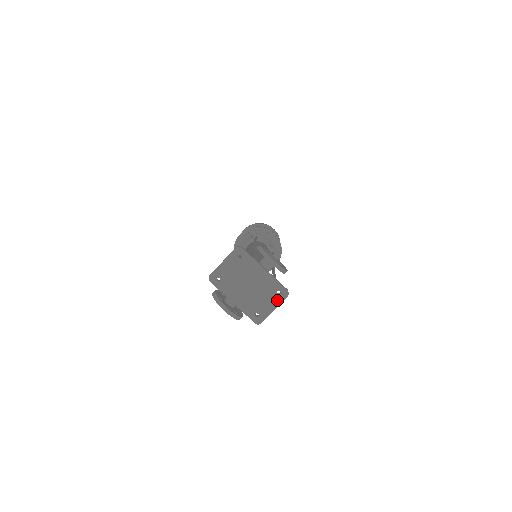
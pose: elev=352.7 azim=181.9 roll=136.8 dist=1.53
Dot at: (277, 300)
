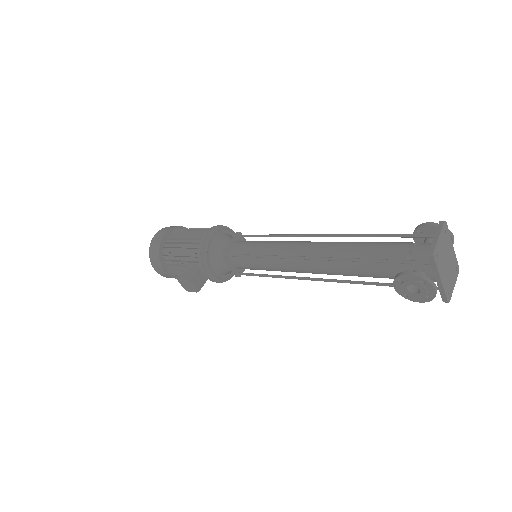
Dot at: (456, 277)
